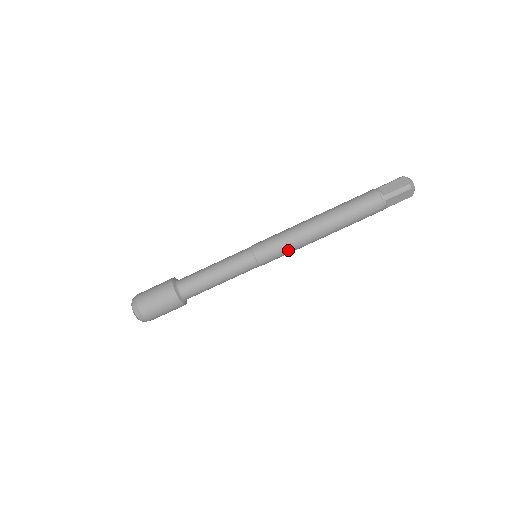
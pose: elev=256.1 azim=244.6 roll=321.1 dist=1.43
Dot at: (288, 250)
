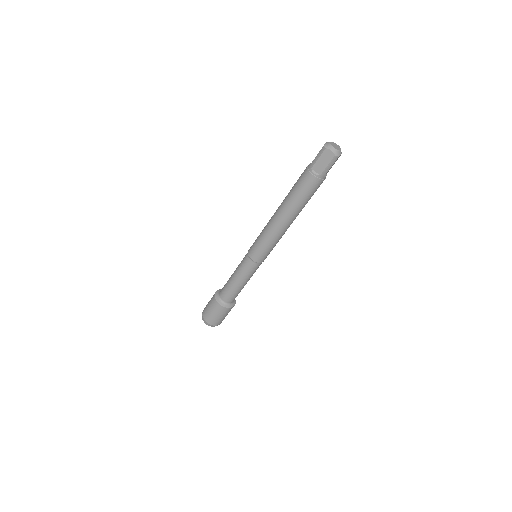
Dot at: occluded
